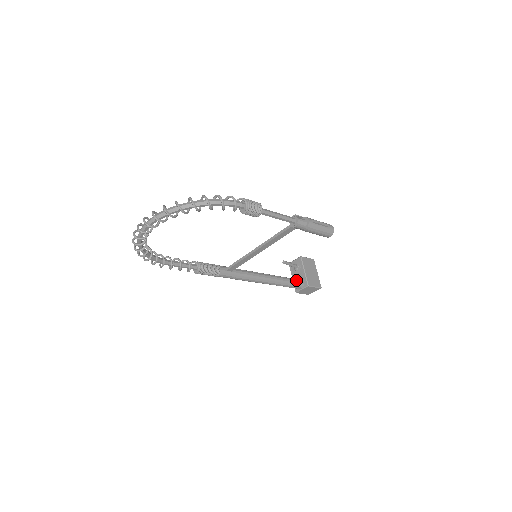
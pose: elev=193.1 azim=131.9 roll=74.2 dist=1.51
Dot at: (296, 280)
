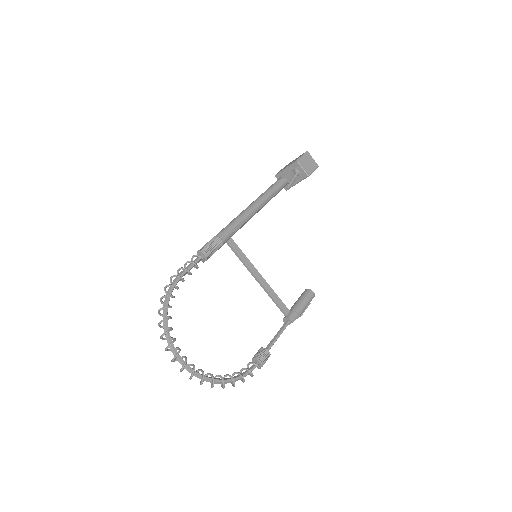
Dot at: occluded
